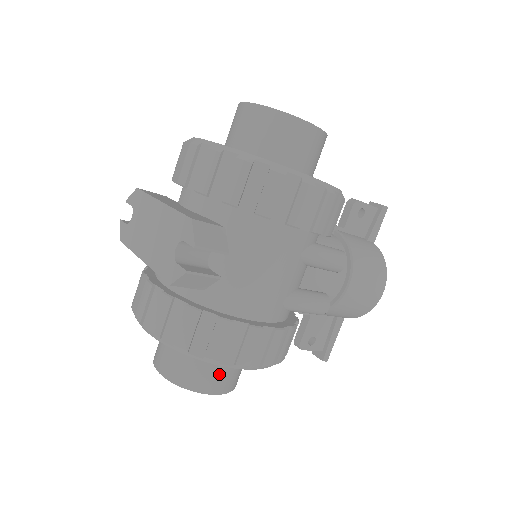
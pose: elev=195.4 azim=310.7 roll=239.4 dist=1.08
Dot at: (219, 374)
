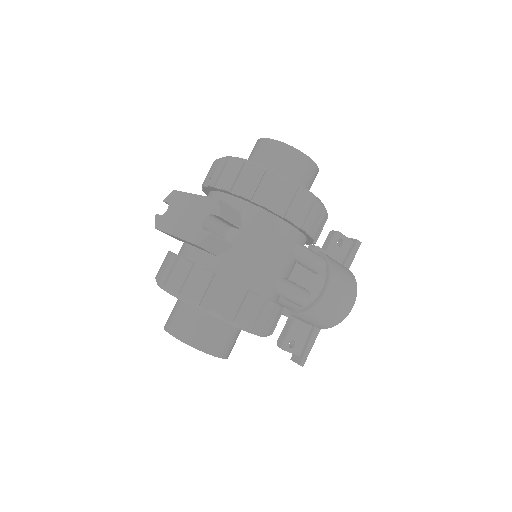
Dot at: (218, 337)
